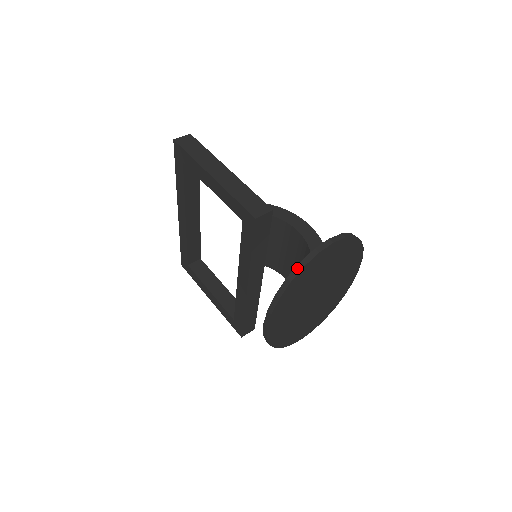
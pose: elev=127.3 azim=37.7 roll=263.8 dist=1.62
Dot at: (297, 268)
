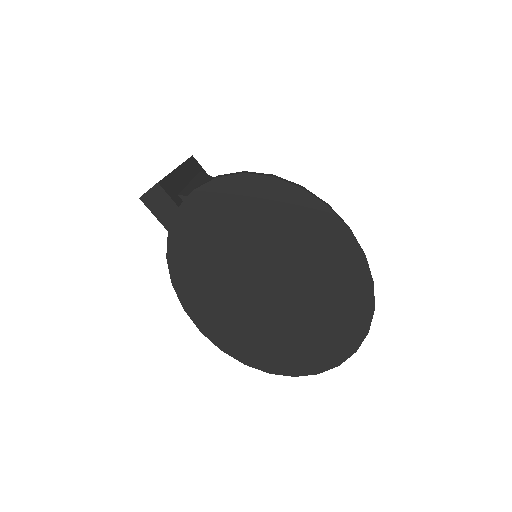
Dot at: (168, 237)
